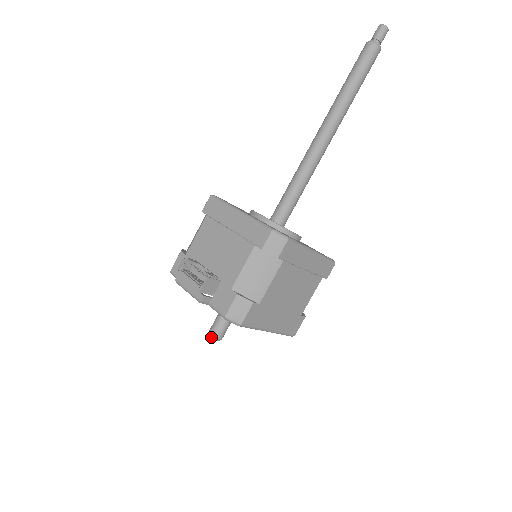
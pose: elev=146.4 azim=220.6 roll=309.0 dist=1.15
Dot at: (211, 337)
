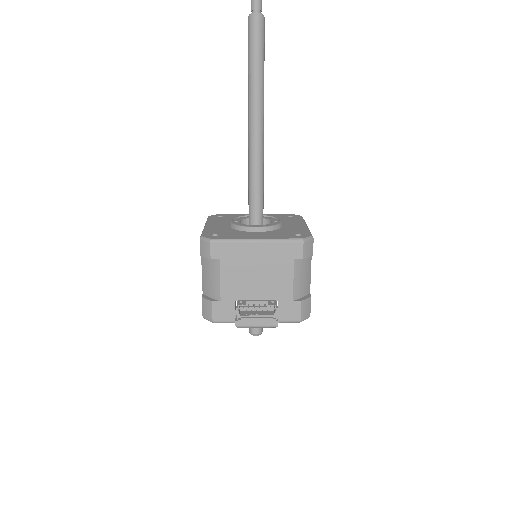
Dot at: (257, 335)
